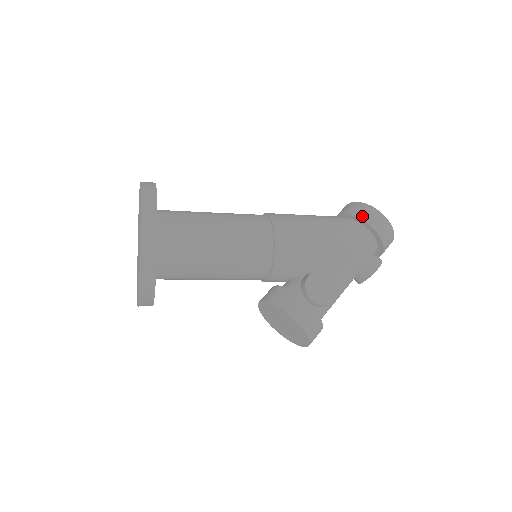
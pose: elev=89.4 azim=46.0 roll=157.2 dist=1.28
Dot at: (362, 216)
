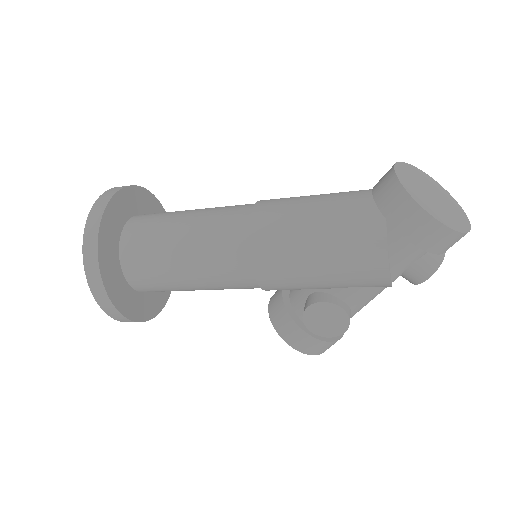
Dot at: (396, 222)
